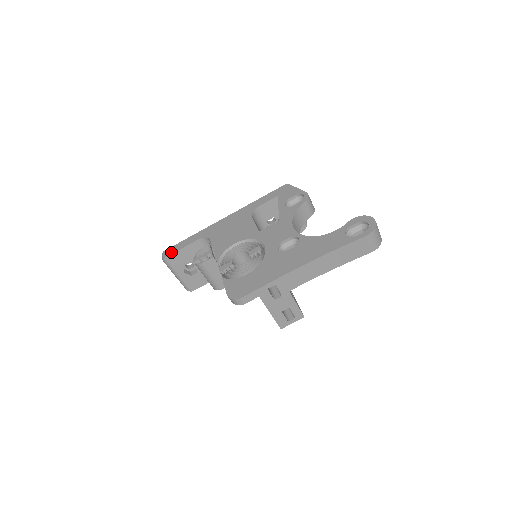
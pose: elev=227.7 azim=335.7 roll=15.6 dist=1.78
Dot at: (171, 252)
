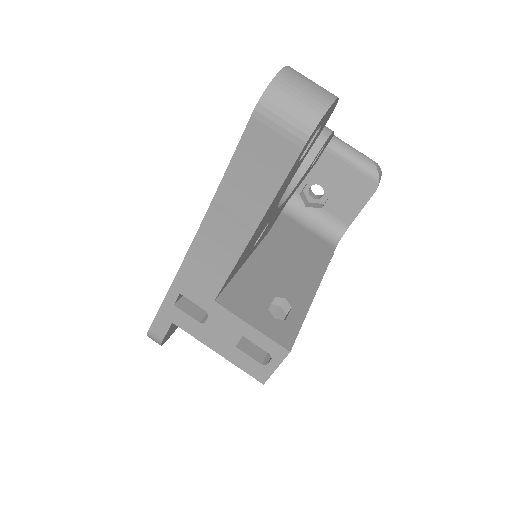
Dot at: occluded
